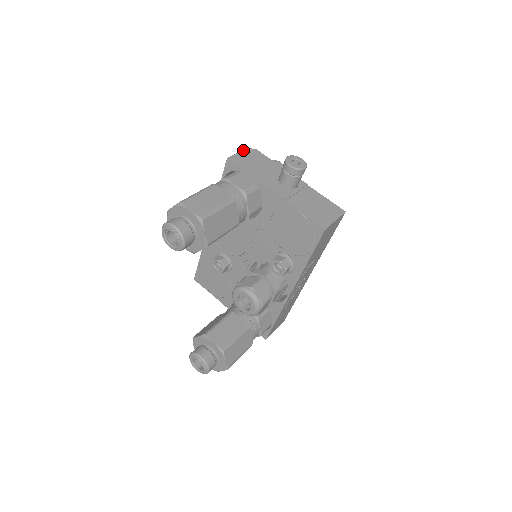
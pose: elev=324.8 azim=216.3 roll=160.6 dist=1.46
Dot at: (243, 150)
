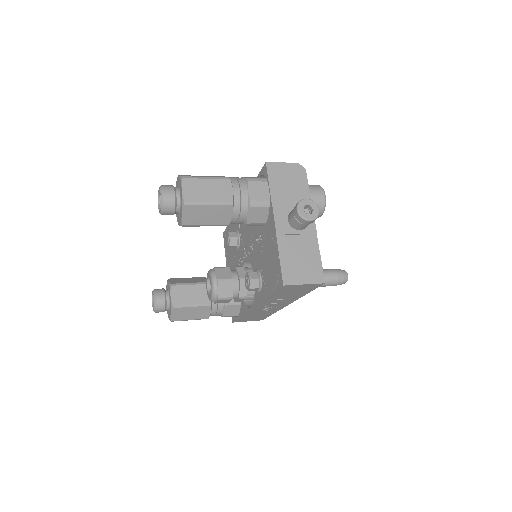
Dot at: (291, 163)
